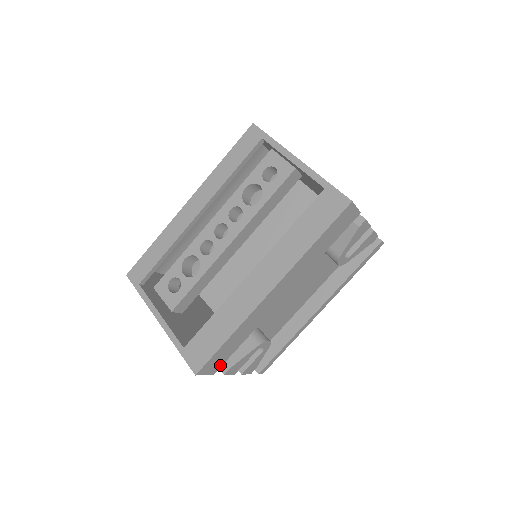
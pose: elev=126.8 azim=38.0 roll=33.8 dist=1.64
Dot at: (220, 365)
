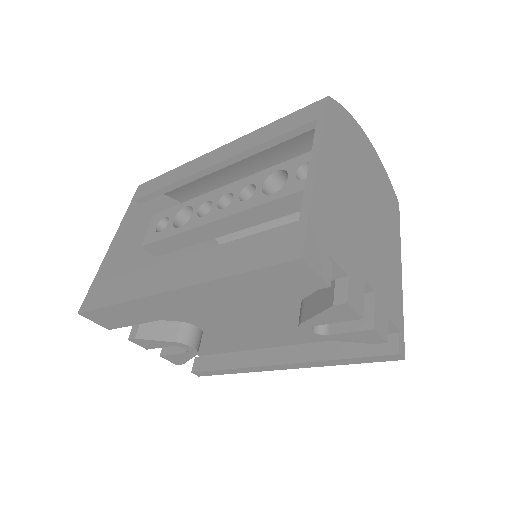
Dot at: (116, 326)
